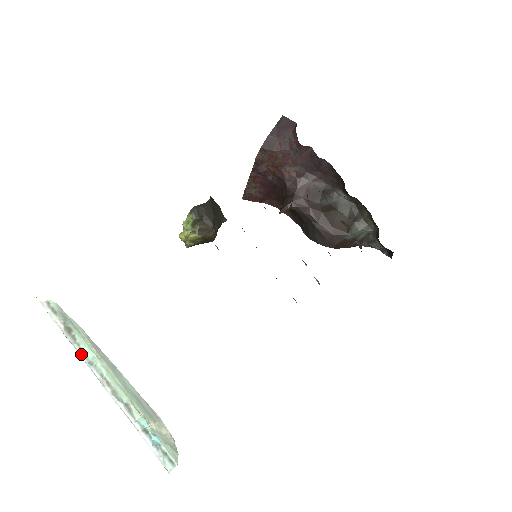
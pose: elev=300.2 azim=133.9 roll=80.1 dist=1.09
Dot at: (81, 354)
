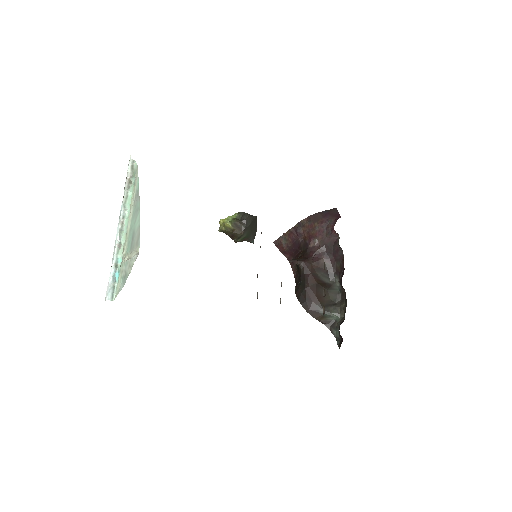
Dot at: (124, 198)
